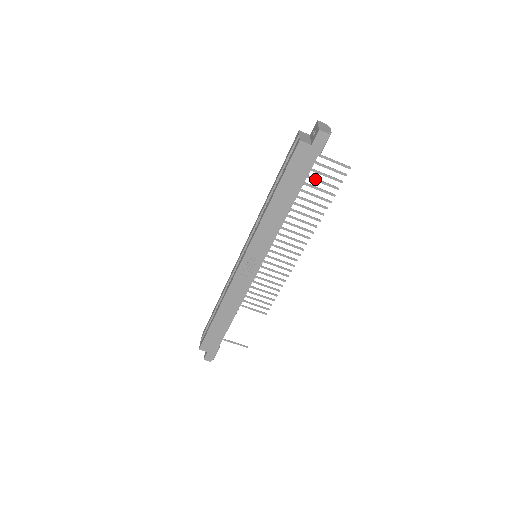
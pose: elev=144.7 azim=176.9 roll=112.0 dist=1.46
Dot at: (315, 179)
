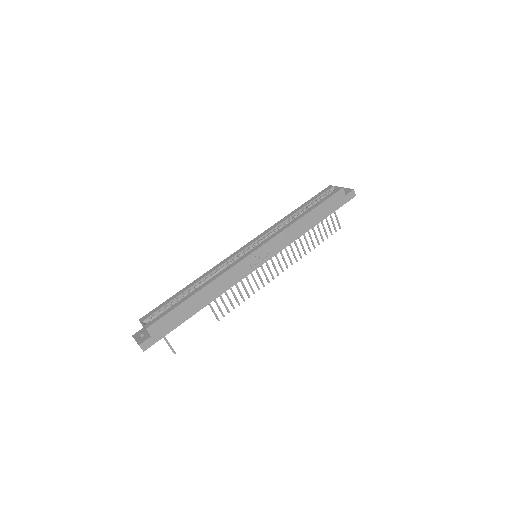
Dot at: (322, 222)
